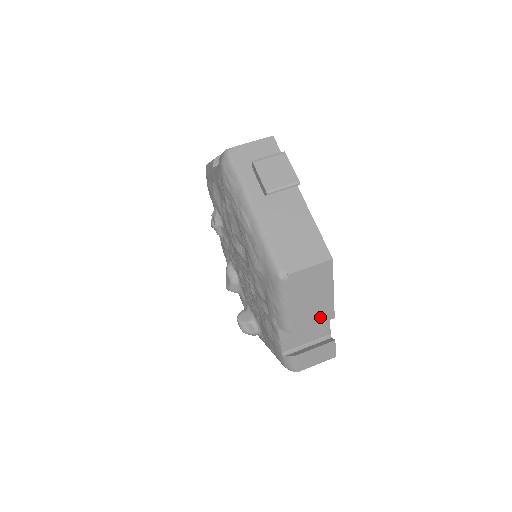
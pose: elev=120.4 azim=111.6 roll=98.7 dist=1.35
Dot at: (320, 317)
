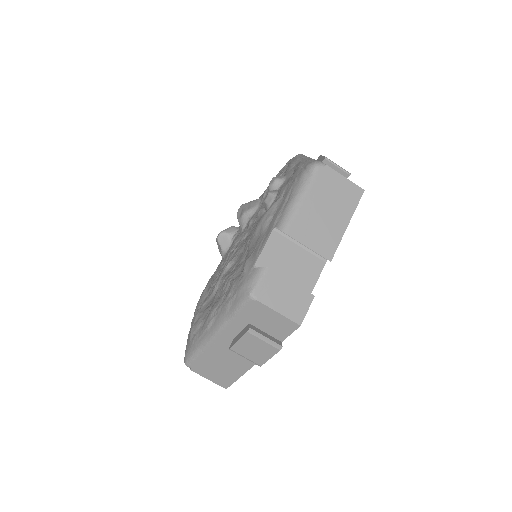
Dot at: occluded
